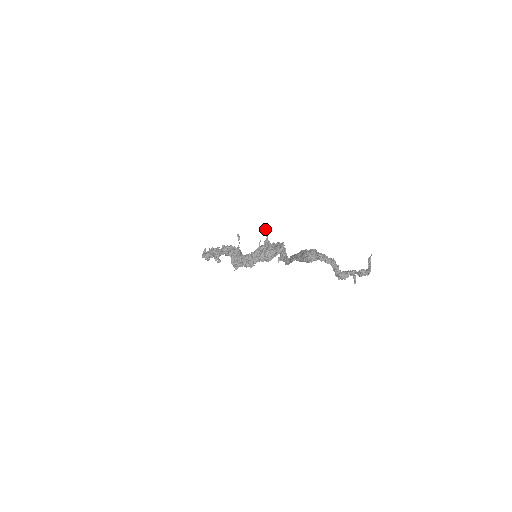
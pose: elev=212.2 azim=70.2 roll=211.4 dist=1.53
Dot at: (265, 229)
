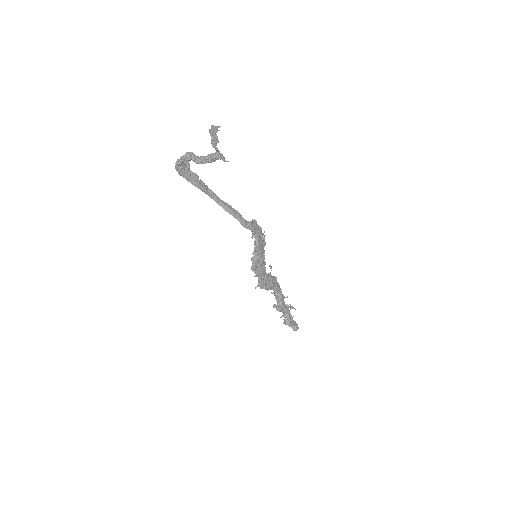
Dot at: (263, 233)
